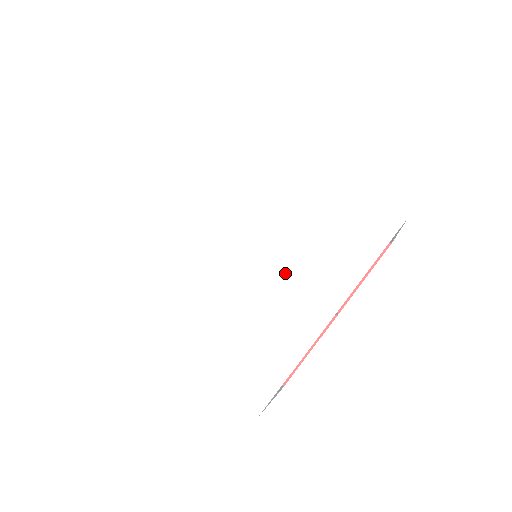
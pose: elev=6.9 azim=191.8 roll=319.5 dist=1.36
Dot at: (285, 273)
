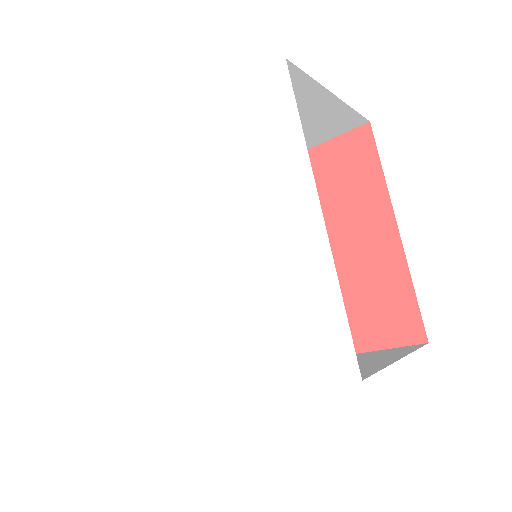
Dot at: (215, 317)
